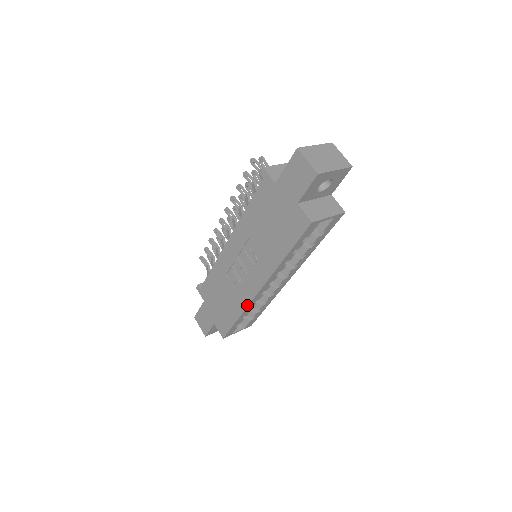
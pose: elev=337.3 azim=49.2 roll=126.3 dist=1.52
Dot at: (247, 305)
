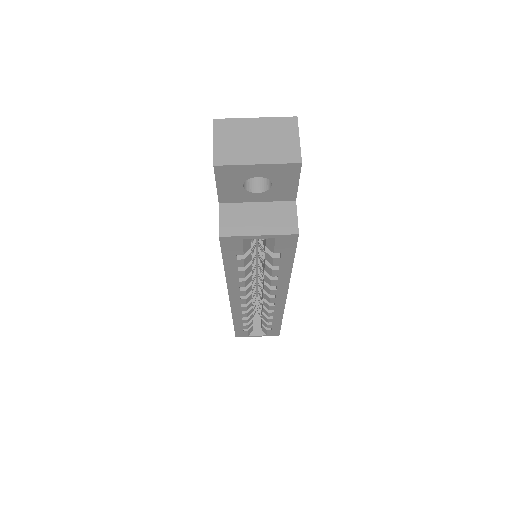
Dot at: (231, 312)
